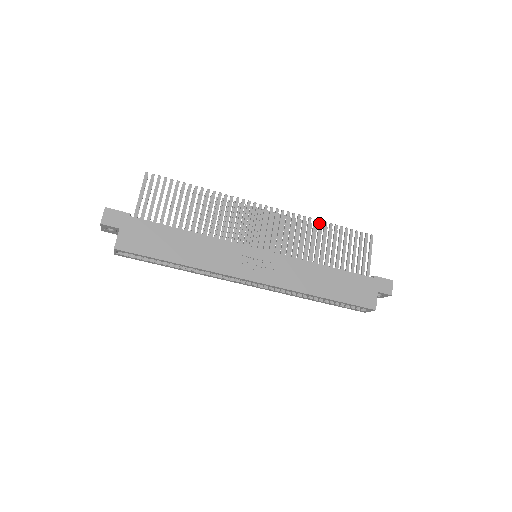
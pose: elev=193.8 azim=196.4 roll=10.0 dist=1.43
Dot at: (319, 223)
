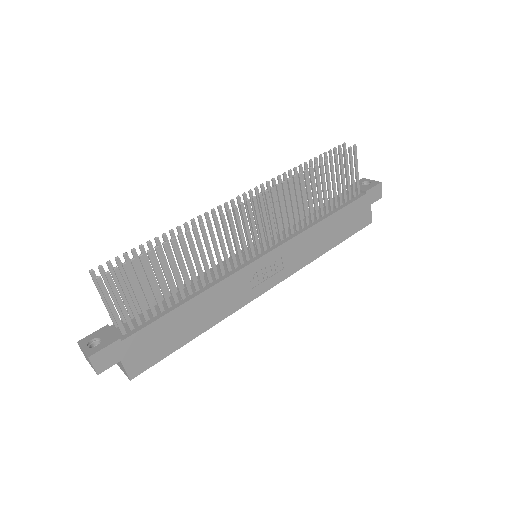
Dot at: (305, 175)
